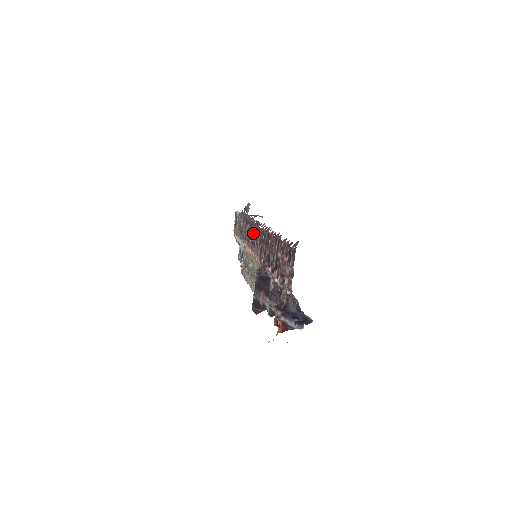
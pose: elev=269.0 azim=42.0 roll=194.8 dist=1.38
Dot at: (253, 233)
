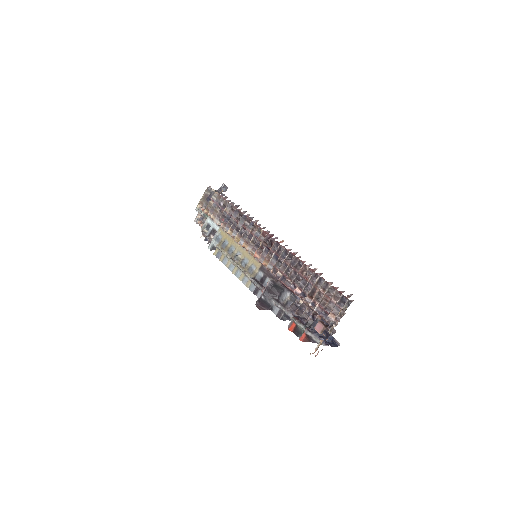
Dot at: (260, 237)
